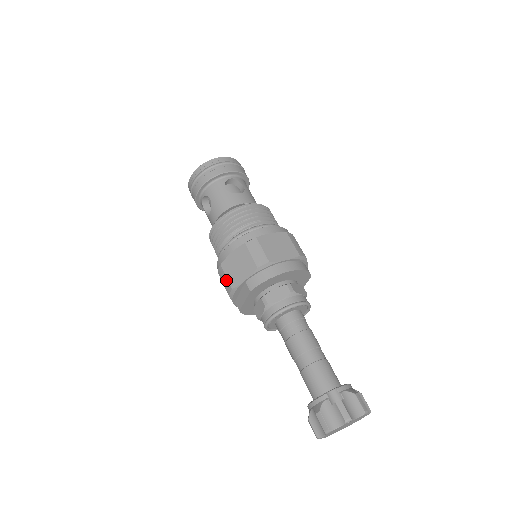
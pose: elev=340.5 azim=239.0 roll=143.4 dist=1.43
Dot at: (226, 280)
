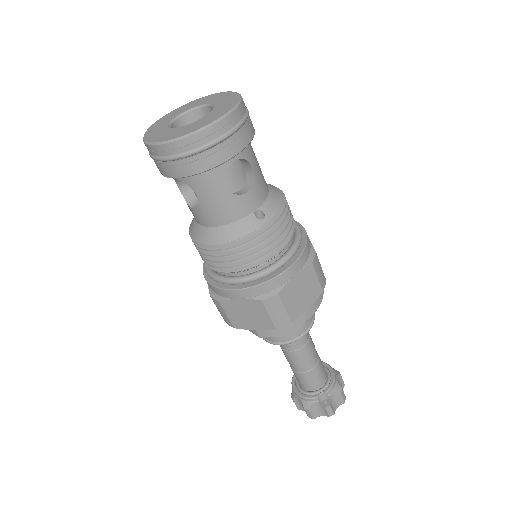
Dot at: (226, 317)
